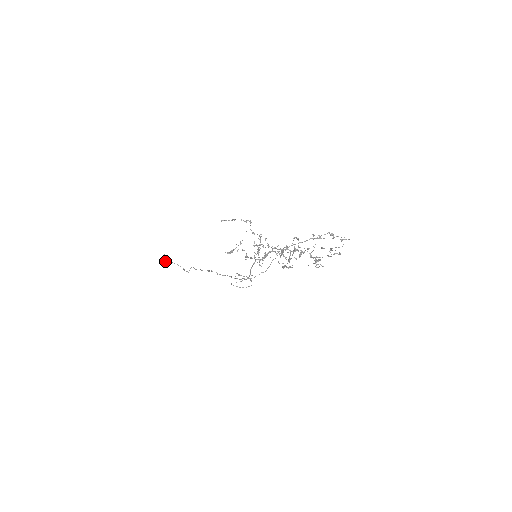
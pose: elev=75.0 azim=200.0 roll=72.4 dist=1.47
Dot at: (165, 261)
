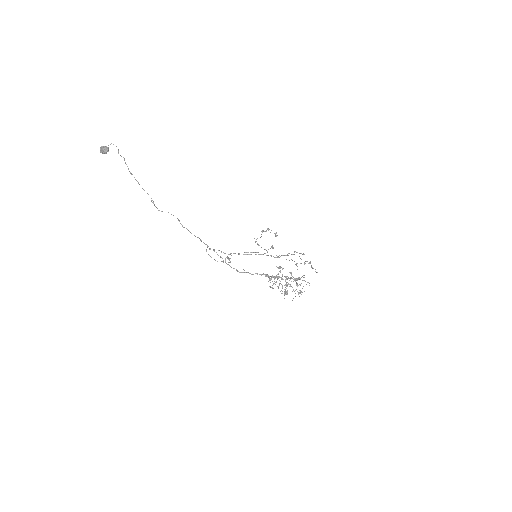
Dot at: occluded
